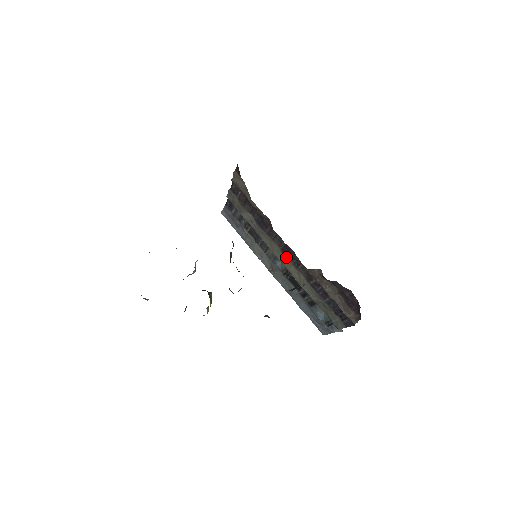
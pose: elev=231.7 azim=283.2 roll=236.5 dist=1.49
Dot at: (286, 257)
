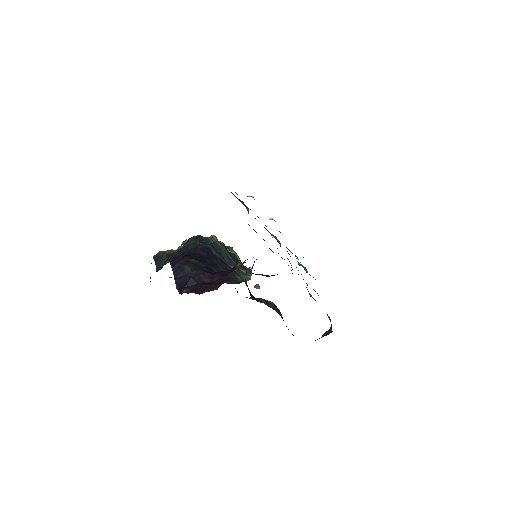
Dot at: occluded
